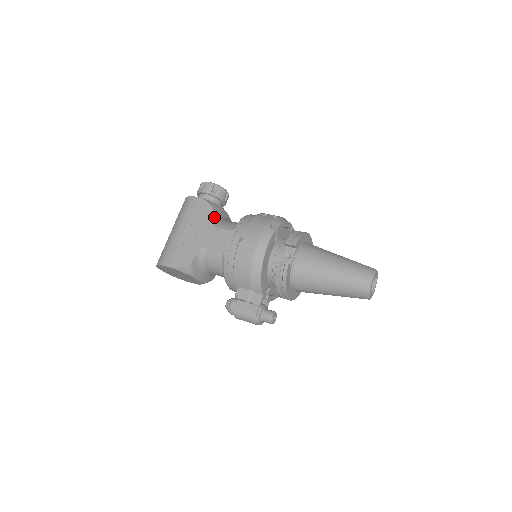
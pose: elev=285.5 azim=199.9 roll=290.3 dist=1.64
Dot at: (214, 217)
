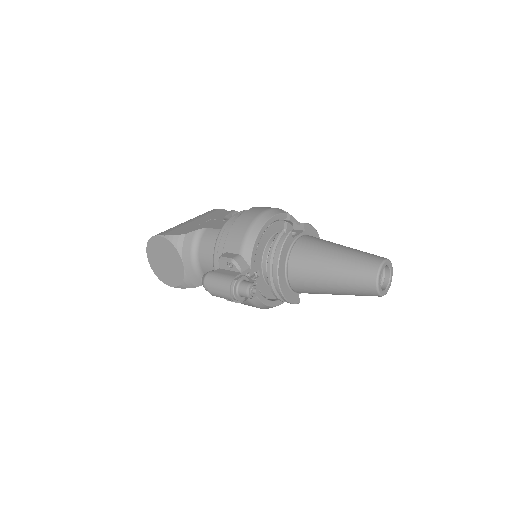
Dot at: (228, 218)
